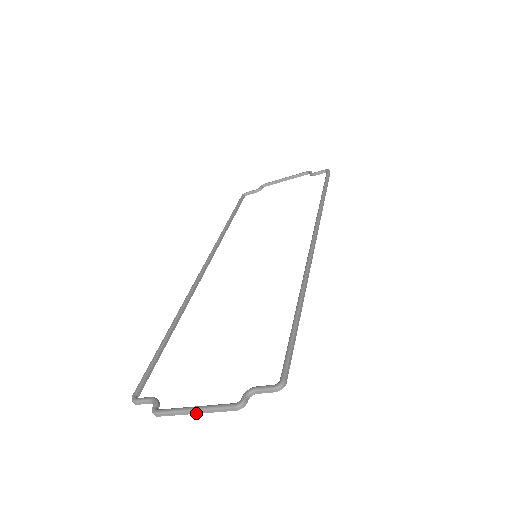
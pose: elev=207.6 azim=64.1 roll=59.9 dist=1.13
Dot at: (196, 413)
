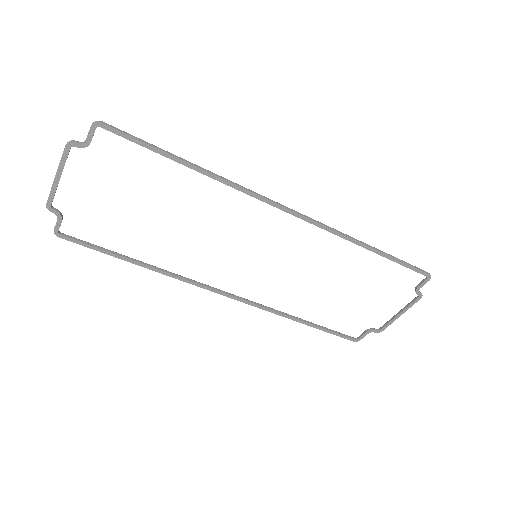
Dot at: (56, 175)
